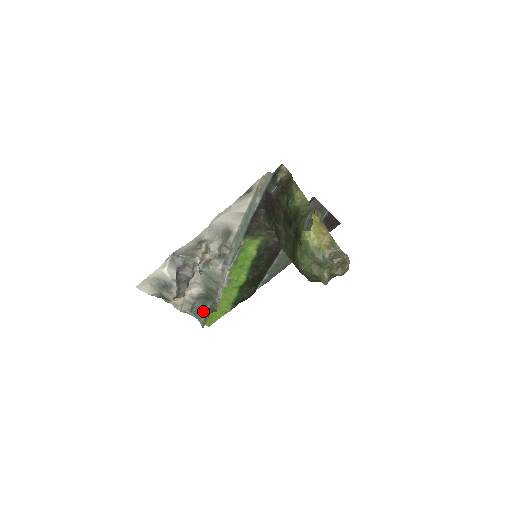
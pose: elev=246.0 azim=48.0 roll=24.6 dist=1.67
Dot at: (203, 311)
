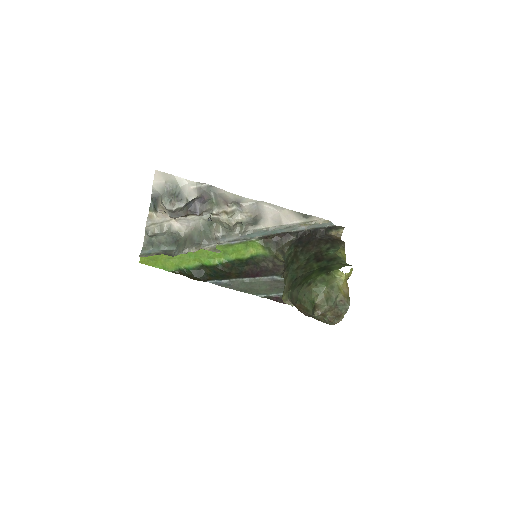
Dot at: (157, 247)
